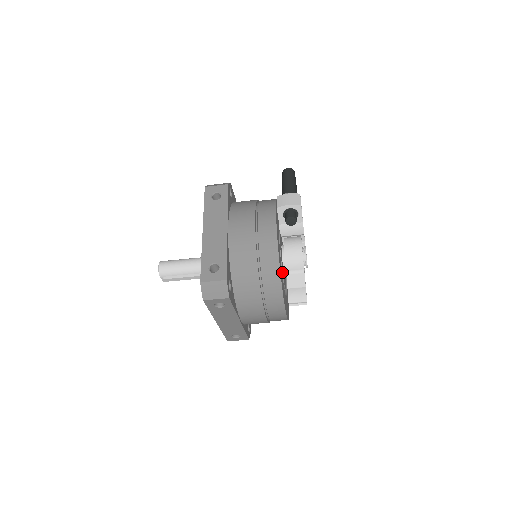
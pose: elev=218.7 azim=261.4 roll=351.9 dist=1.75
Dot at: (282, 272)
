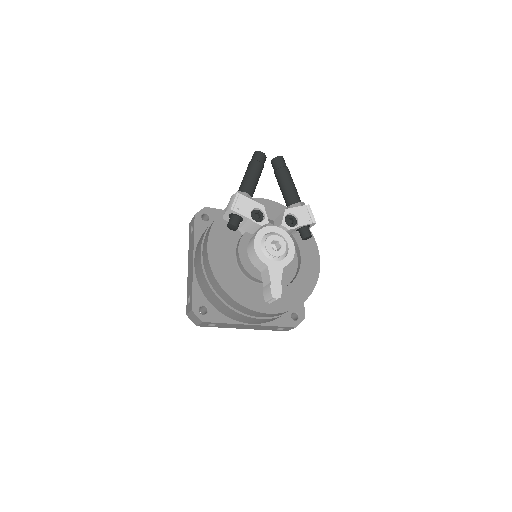
Dot at: (250, 275)
